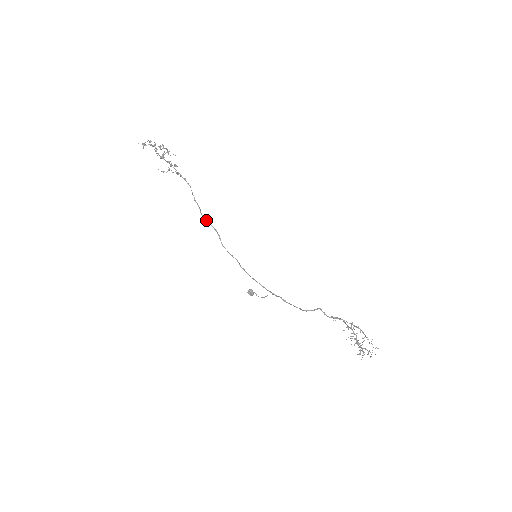
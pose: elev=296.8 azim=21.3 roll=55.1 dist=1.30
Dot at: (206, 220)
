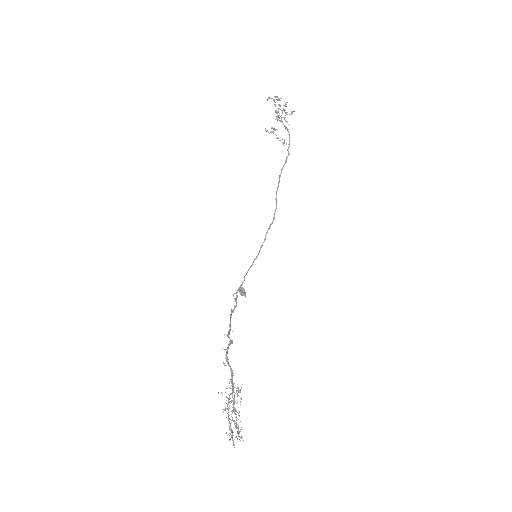
Dot at: (276, 203)
